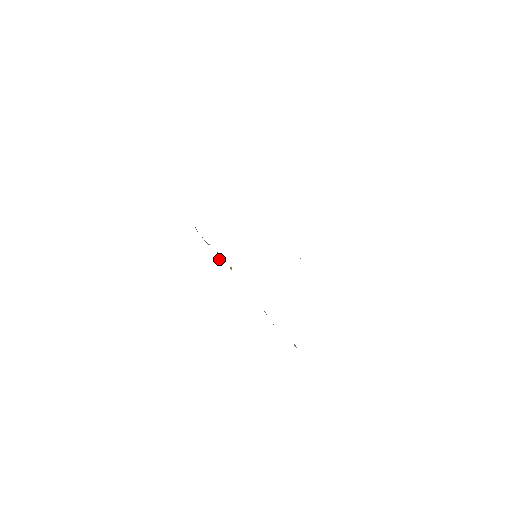
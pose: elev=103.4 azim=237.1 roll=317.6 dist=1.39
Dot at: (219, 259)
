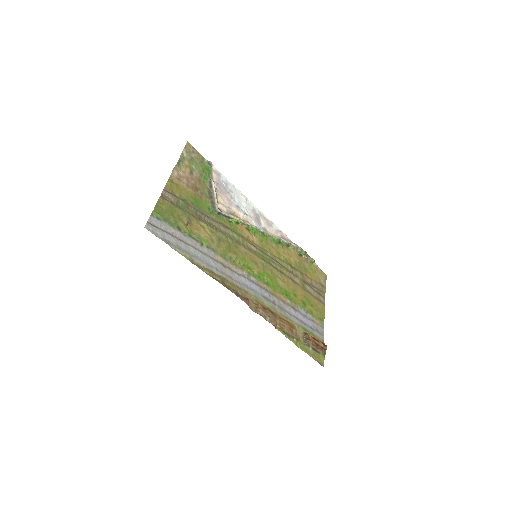
Dot at: (242, 223)
